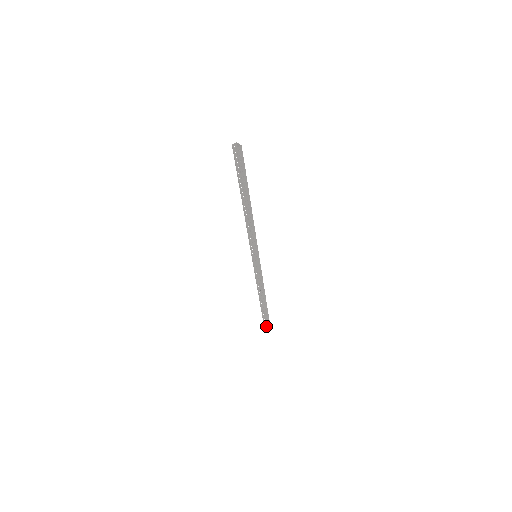
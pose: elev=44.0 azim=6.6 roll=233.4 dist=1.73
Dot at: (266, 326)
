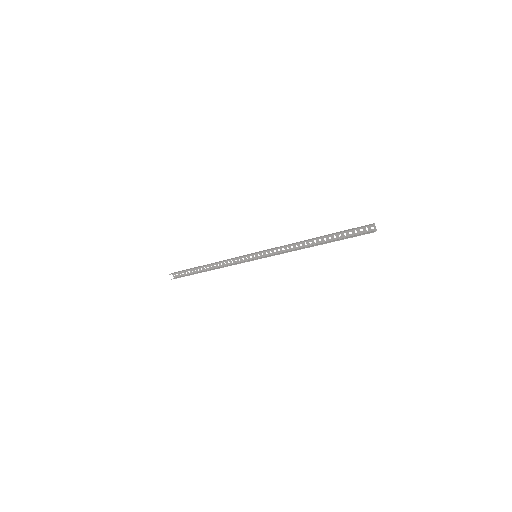
Dot at: (173, 273)
